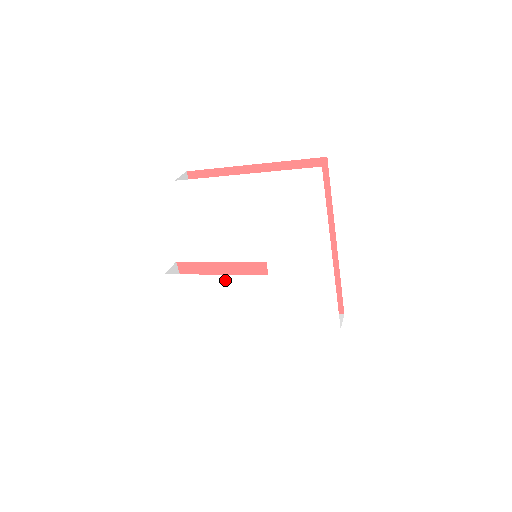
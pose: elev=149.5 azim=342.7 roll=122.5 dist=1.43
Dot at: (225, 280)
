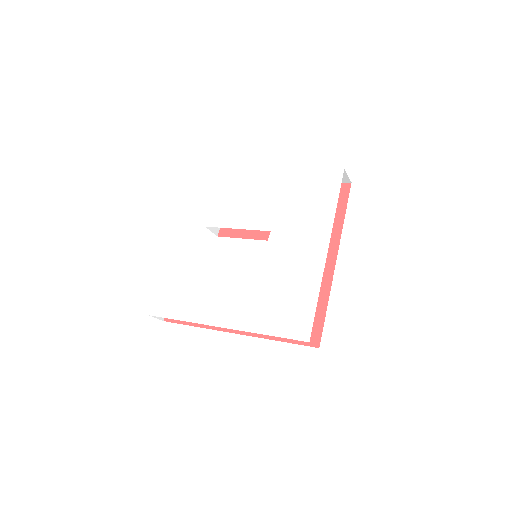
Dot at: (217, 268)
